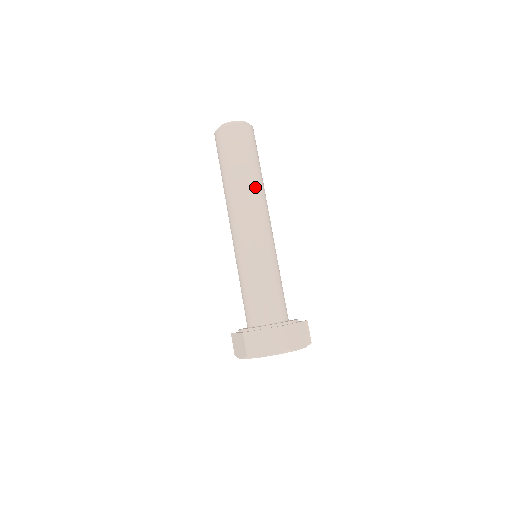
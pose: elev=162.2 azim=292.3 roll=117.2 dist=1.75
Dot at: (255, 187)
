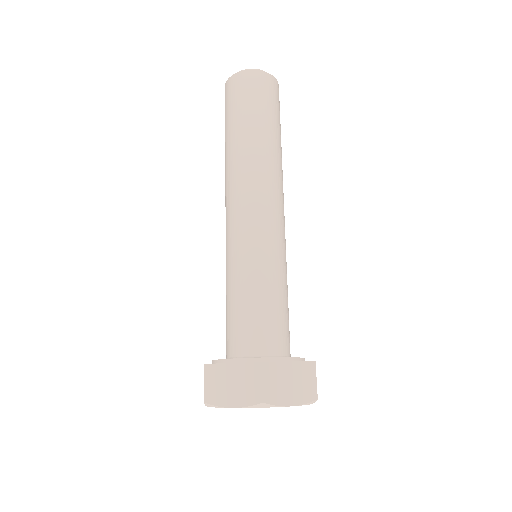
Dot at: (261, 155)
